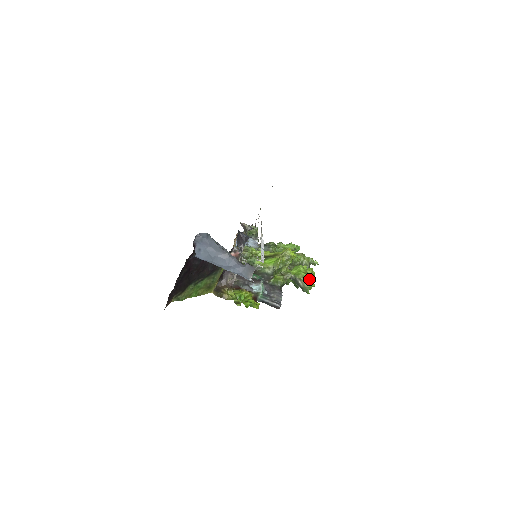
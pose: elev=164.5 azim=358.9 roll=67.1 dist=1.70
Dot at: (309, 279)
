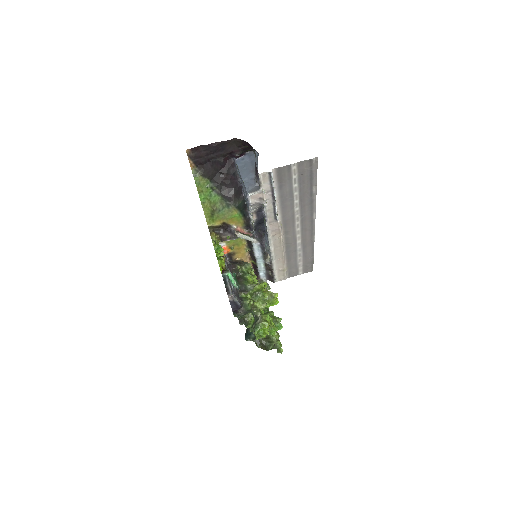
Dot at: occluded
